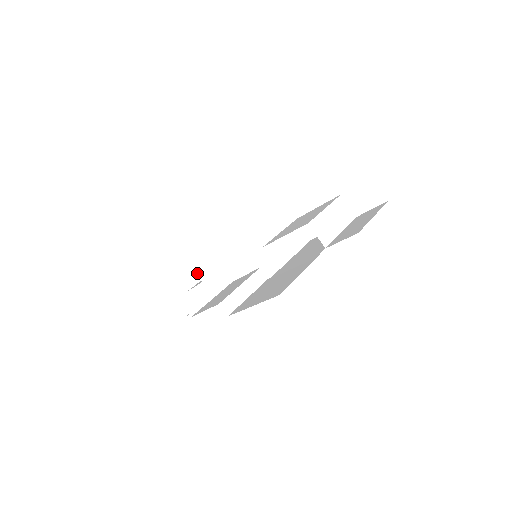
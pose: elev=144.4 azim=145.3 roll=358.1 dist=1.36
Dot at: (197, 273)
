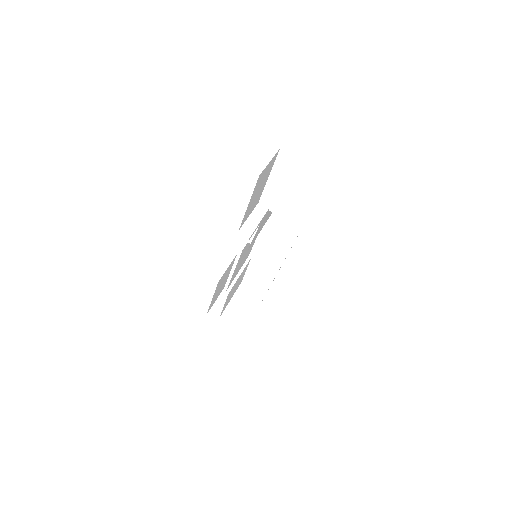
Dot at: occluded
